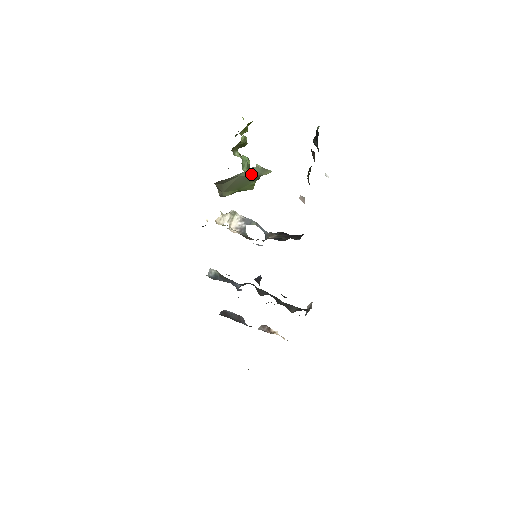
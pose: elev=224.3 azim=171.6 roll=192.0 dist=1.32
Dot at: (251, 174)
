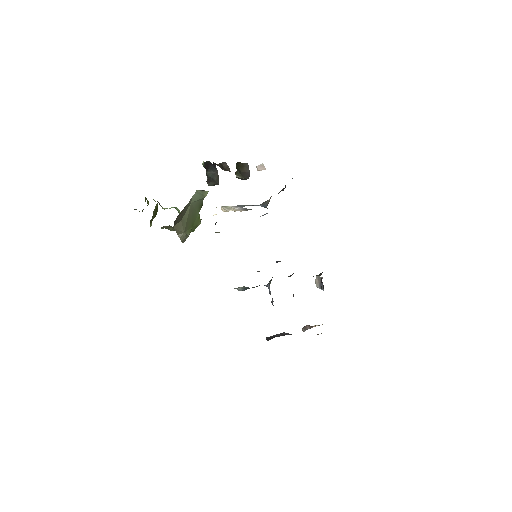
Dot at: (197, 199)
